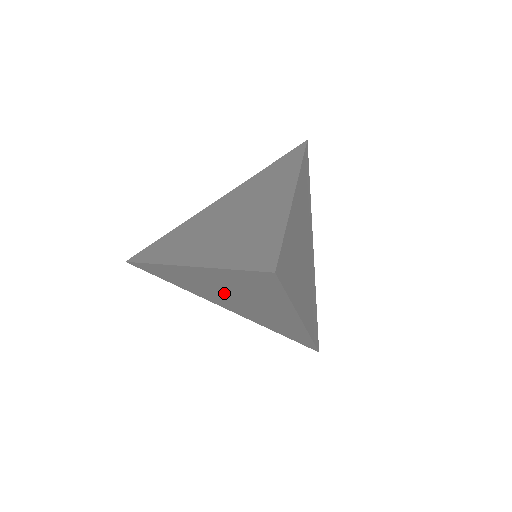
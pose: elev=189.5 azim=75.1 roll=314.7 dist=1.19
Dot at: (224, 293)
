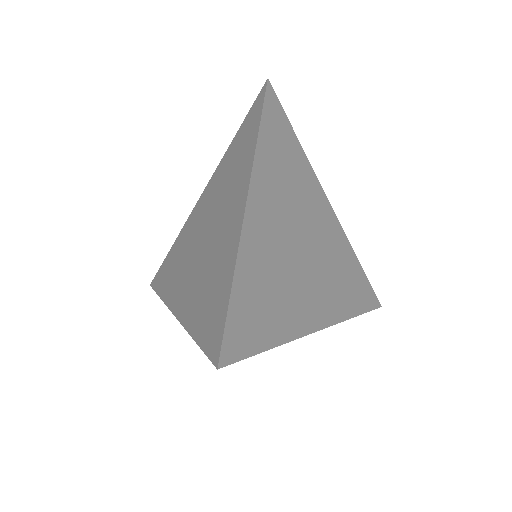
Dot at: occluded
